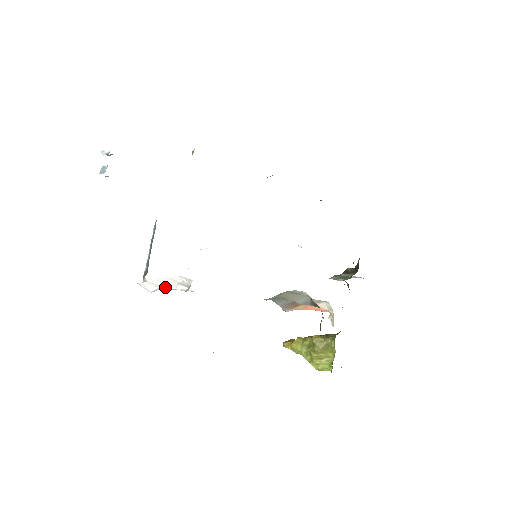
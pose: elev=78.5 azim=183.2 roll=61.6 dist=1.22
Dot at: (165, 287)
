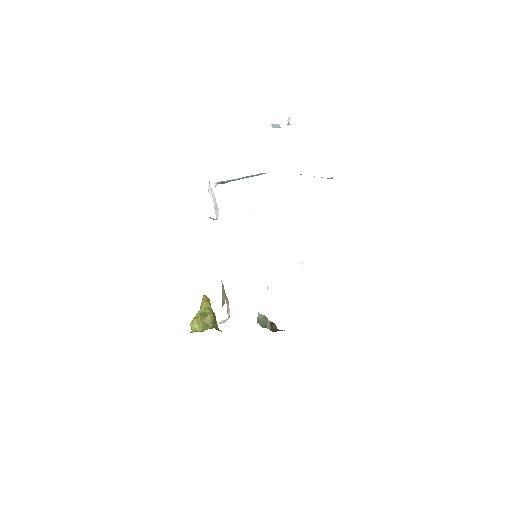
Dot at: occluded
